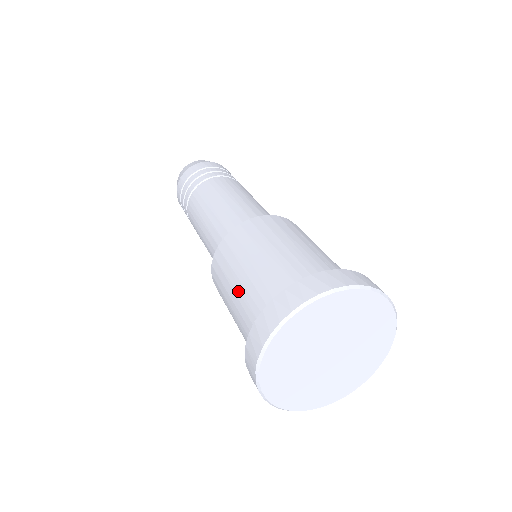
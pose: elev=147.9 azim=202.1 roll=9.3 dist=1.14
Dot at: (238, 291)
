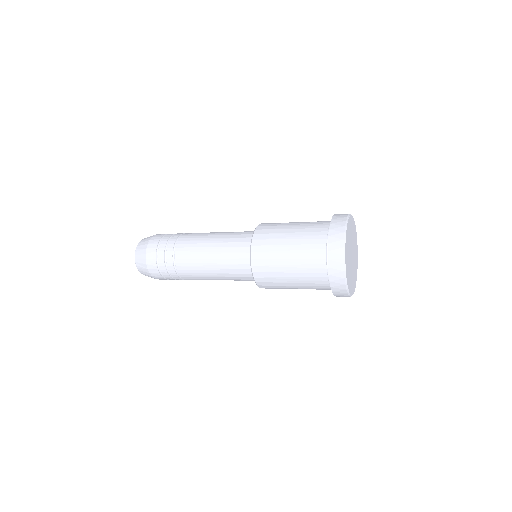
Dot at: (293, 250)
